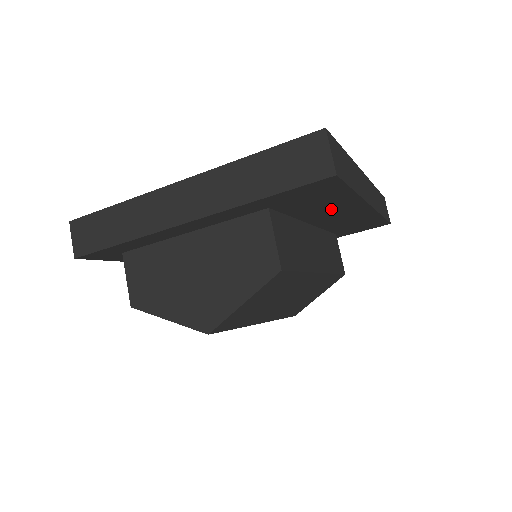
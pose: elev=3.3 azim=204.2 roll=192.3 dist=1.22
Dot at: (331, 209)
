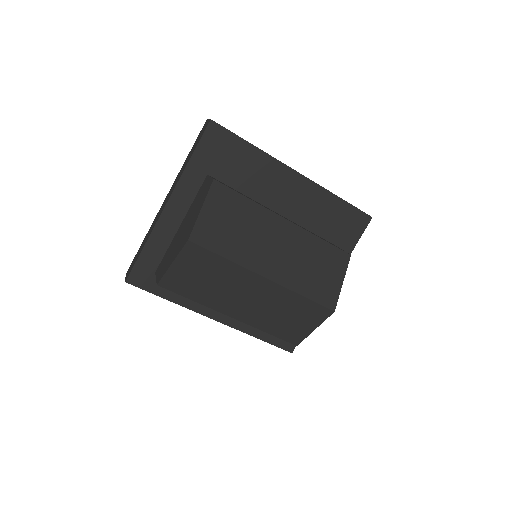
Dot at: (264, 178)
